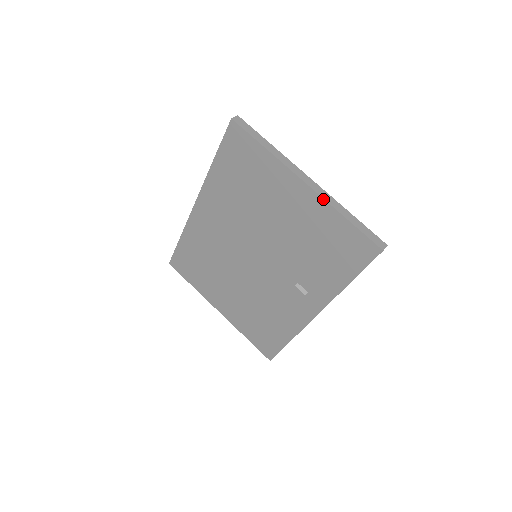
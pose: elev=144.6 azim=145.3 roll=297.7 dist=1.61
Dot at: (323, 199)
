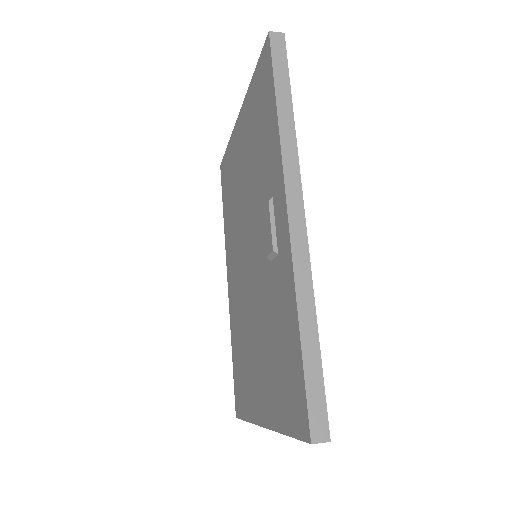
Dot at: (245, 98)
